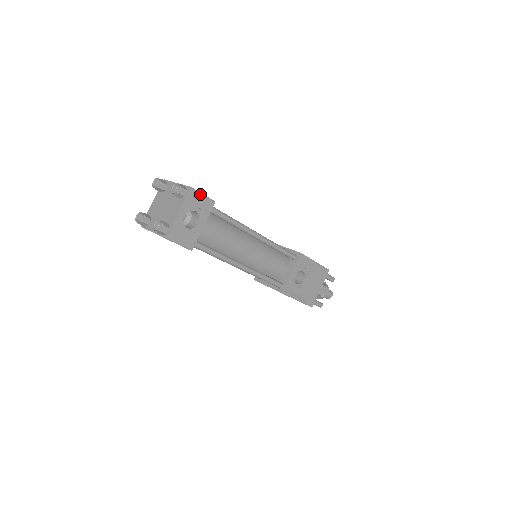
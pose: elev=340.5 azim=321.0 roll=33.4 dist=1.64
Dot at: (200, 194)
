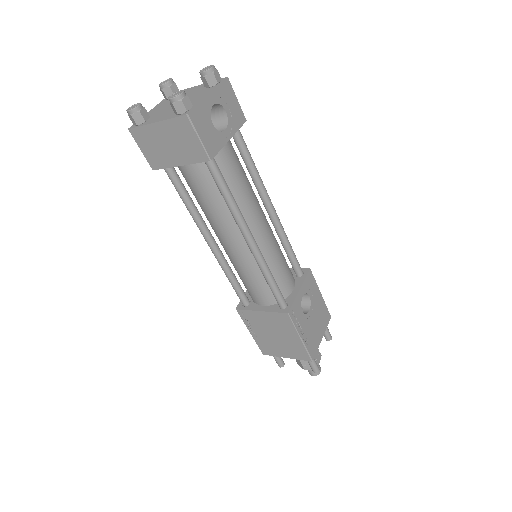
Dot at: (234, 95)
